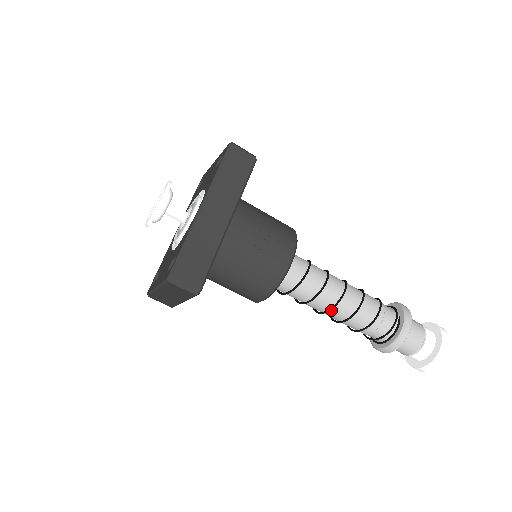
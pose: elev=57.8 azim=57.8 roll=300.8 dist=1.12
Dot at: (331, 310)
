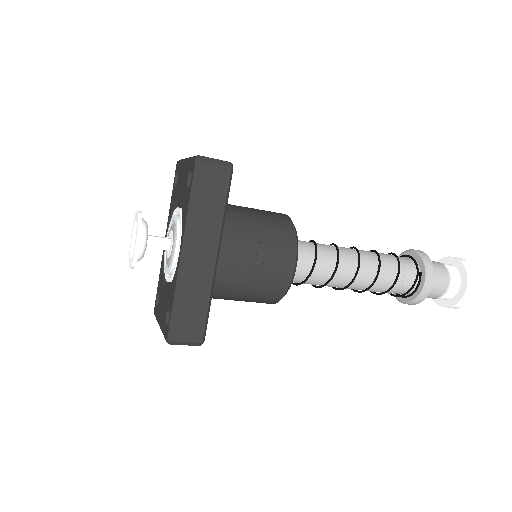
Dot at: (345, 287)
